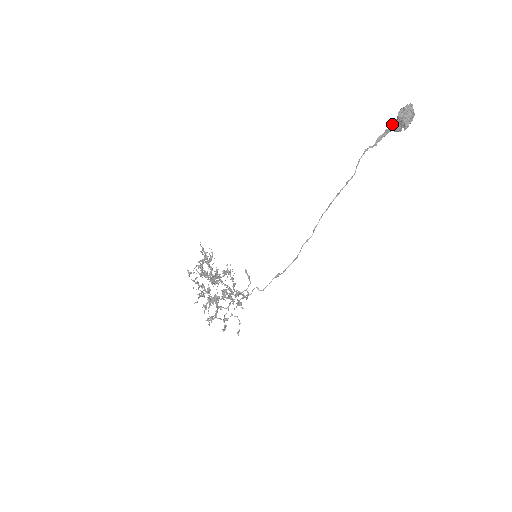
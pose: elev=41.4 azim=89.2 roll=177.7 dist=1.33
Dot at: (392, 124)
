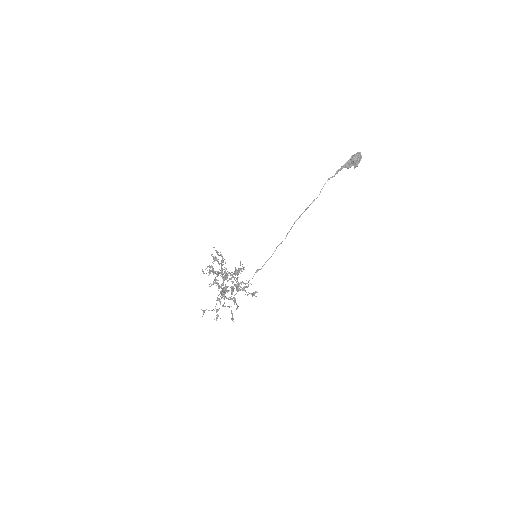
Dot at: (345, 163)
